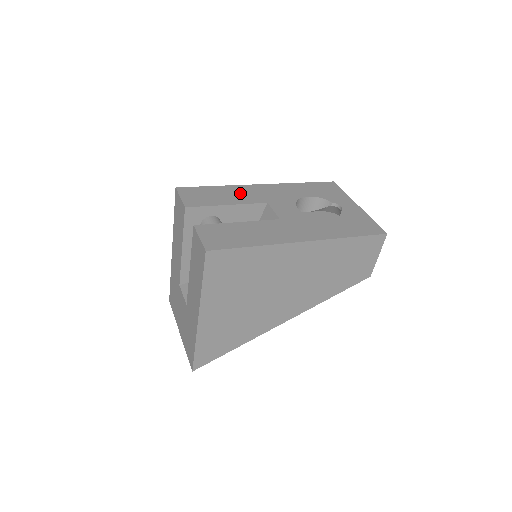
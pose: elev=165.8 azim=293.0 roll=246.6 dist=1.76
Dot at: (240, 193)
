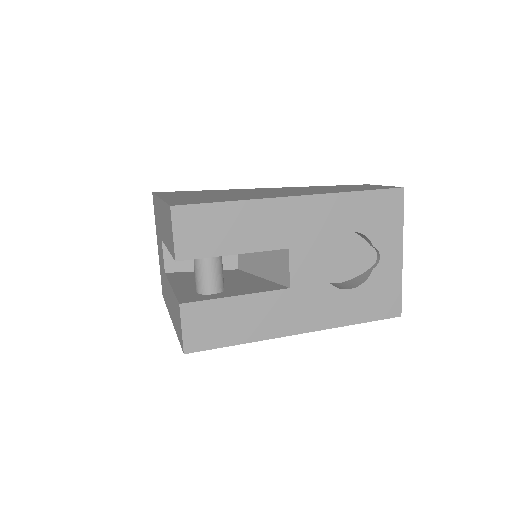
Dot at: (259, 223)
